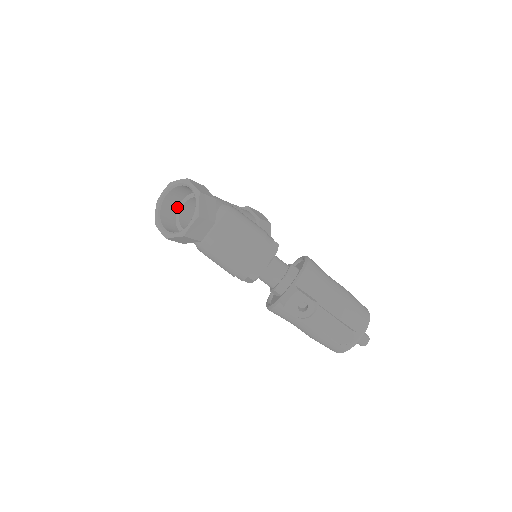
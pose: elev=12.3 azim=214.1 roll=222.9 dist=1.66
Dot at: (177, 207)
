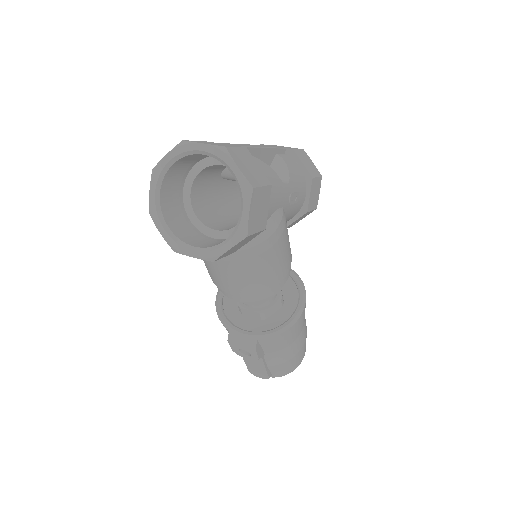
Dot at: occluded
